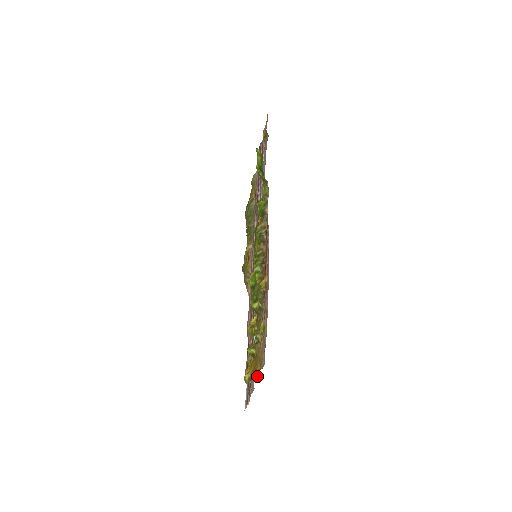
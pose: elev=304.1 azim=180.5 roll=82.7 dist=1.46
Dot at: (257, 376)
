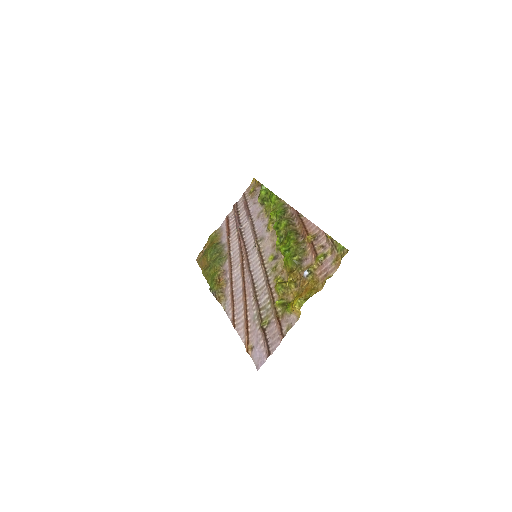
Dot at: (318, 291)
